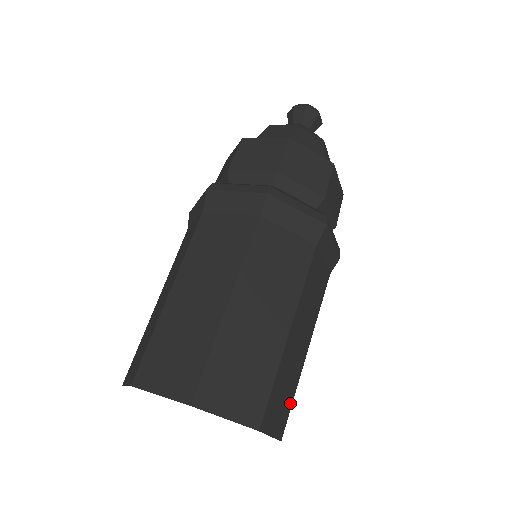
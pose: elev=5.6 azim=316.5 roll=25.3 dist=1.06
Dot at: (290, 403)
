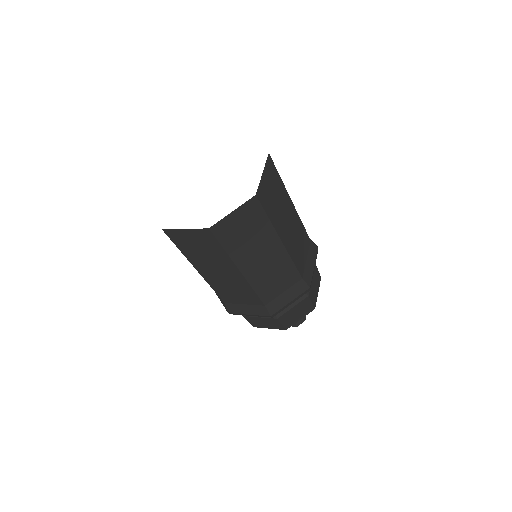
Dot at: (268, 211)
